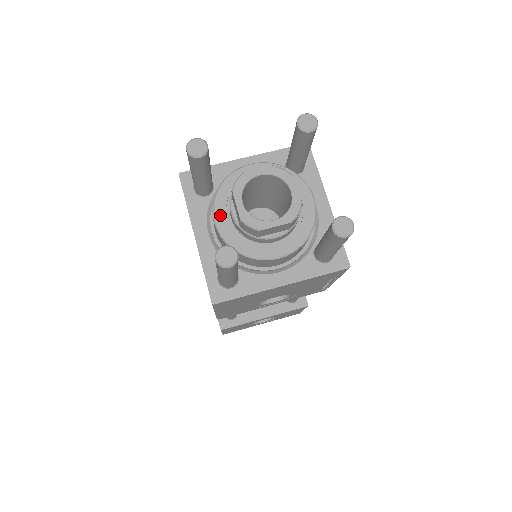
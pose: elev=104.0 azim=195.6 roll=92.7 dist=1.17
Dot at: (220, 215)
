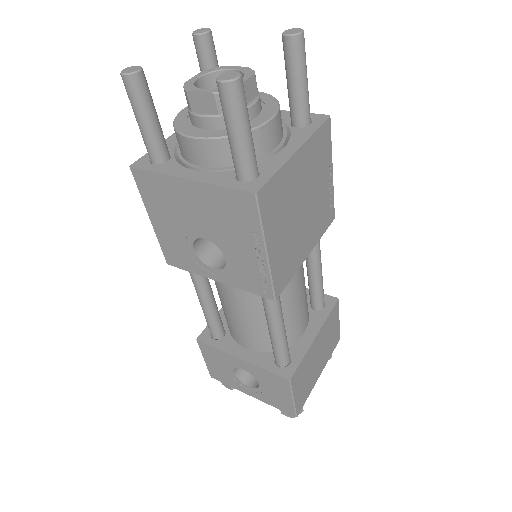
Dot at: occluded
